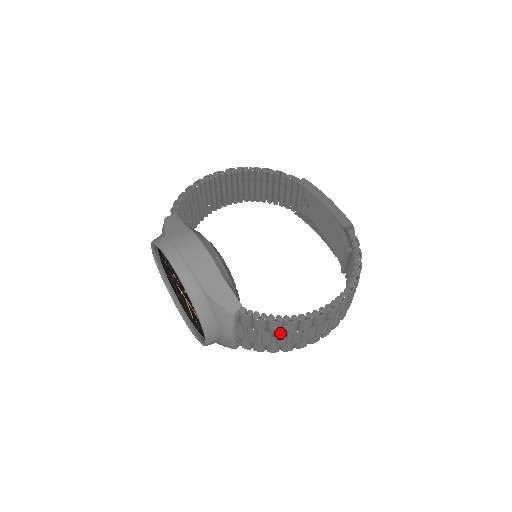
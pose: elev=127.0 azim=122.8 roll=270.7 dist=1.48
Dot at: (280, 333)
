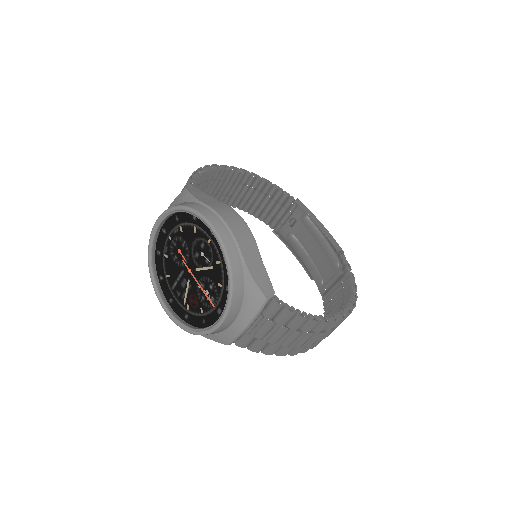
Dot at: (296, 331)
